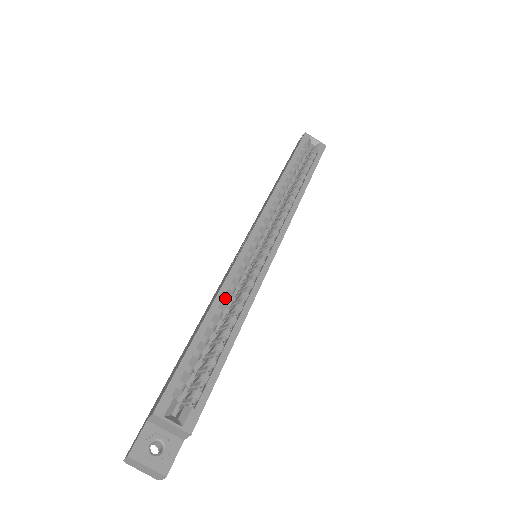
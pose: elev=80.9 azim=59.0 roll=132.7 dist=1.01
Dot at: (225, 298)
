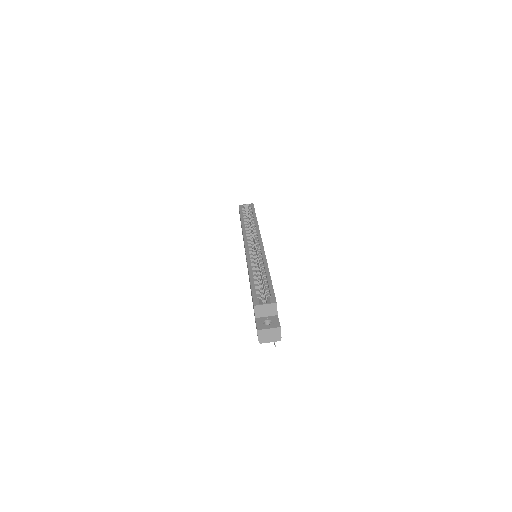
Dot at: (253, 266)
